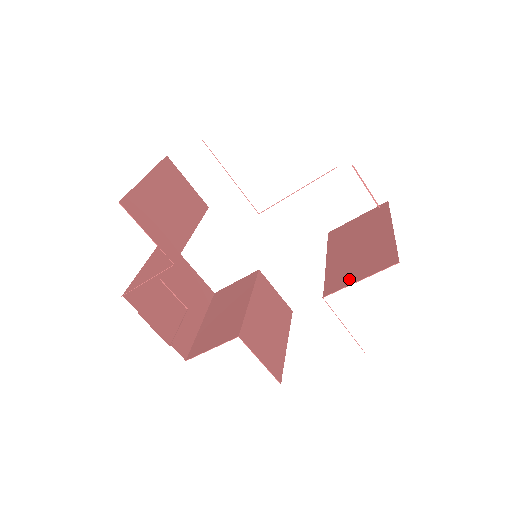
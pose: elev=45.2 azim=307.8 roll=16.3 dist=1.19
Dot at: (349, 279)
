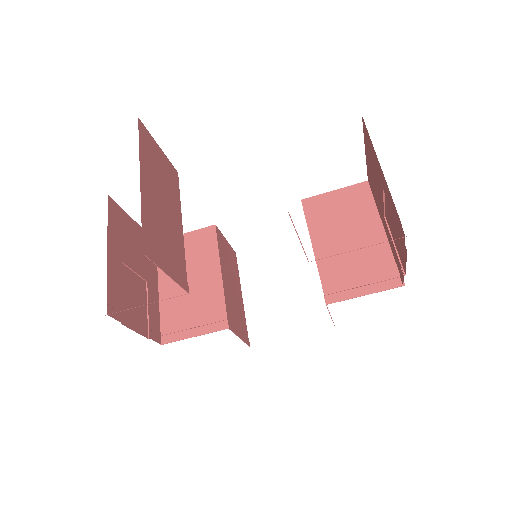
Dot at: (352, 289)
